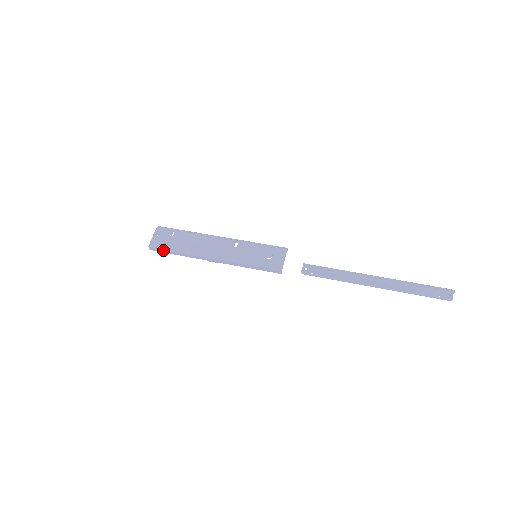
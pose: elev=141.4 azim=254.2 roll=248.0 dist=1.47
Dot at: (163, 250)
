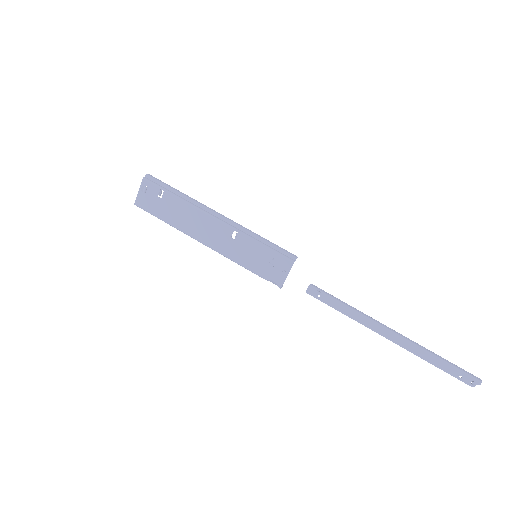
Dot at: (151, 214)
